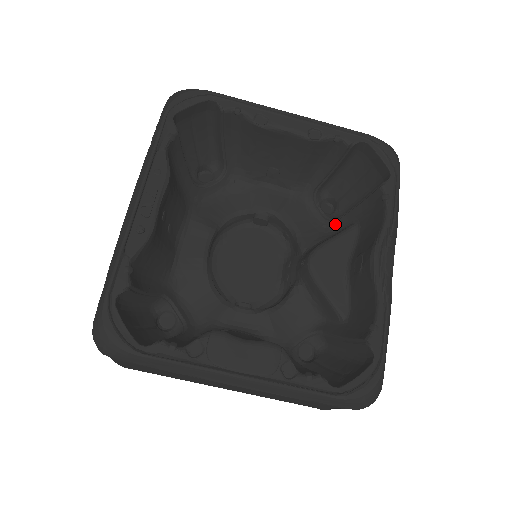
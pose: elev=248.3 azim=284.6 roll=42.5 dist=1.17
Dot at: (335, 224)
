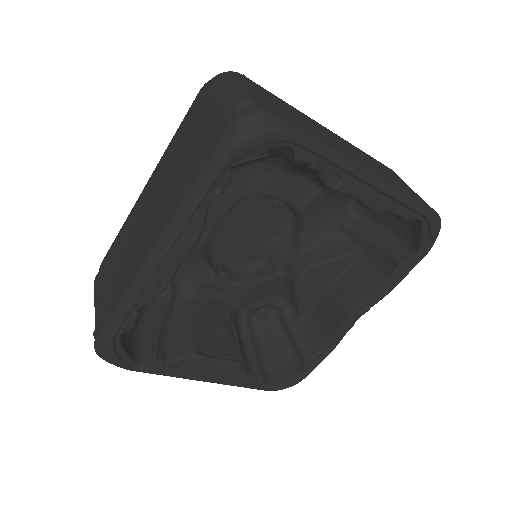
Dot at: (344, 230)
